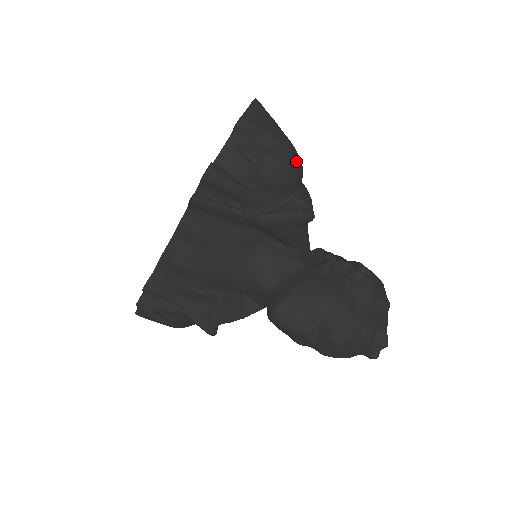
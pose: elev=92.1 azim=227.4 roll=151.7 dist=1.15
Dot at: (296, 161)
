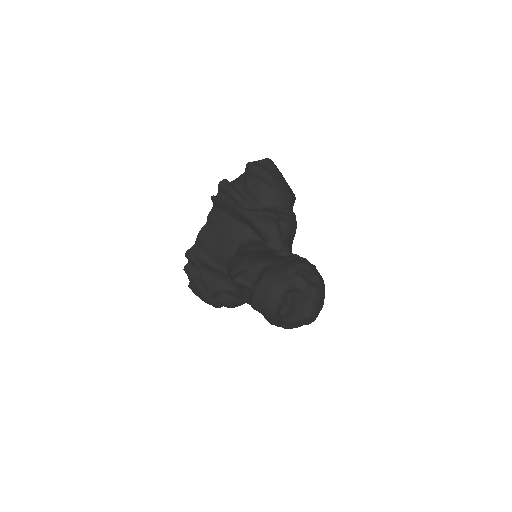
Dot at: (278, 187)
